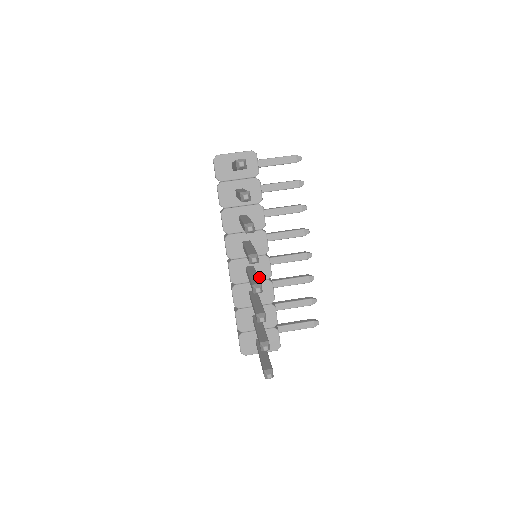
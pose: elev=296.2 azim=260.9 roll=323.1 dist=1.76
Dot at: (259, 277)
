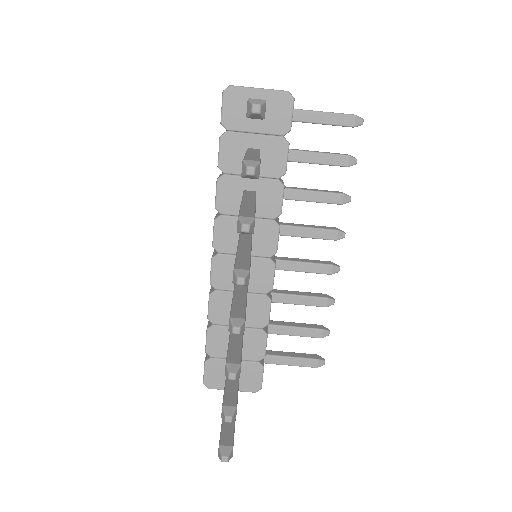
Dot at: (253, 287)
